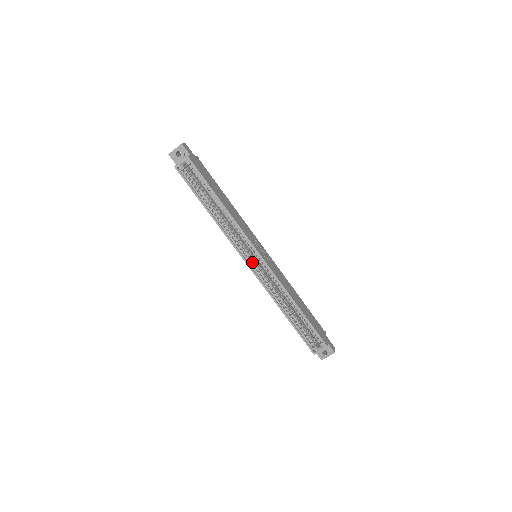
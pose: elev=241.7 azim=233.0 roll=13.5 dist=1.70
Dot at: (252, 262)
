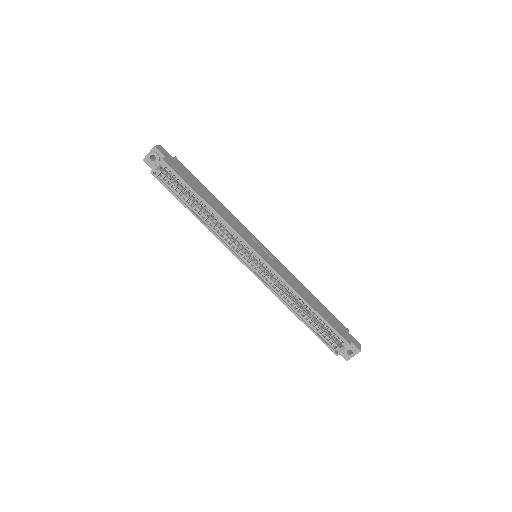
Dot at: (252, 263)
